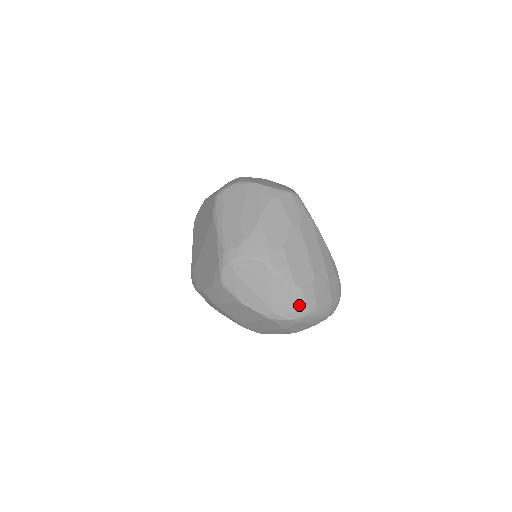
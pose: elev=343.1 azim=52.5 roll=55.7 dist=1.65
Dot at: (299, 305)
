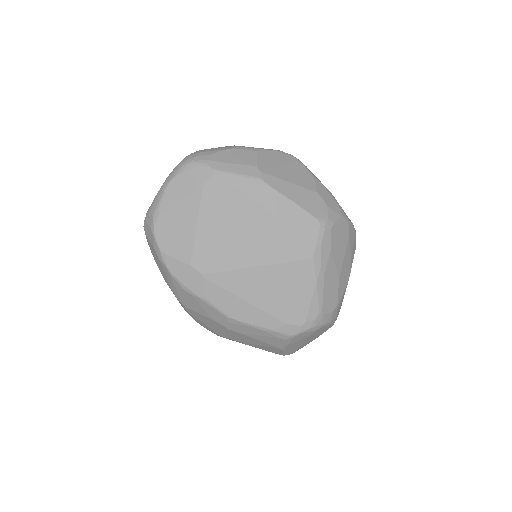
Dot at: occluded
